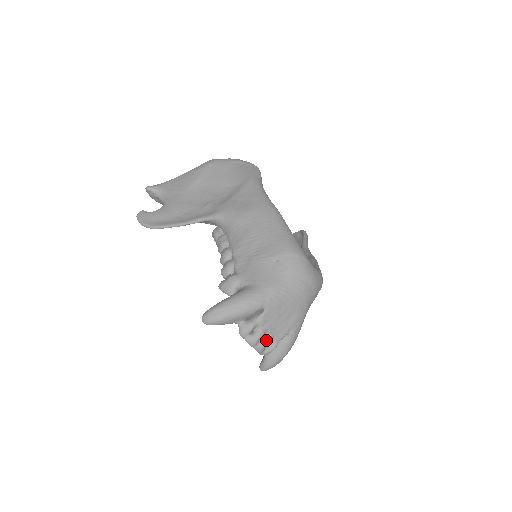
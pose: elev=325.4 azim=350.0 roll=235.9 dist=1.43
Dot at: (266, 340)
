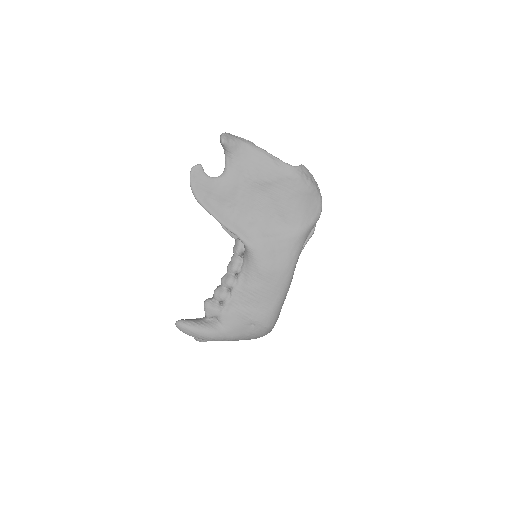
Dot at: occluded
